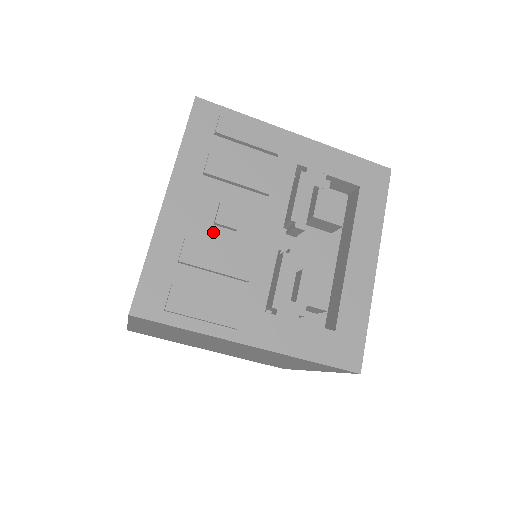
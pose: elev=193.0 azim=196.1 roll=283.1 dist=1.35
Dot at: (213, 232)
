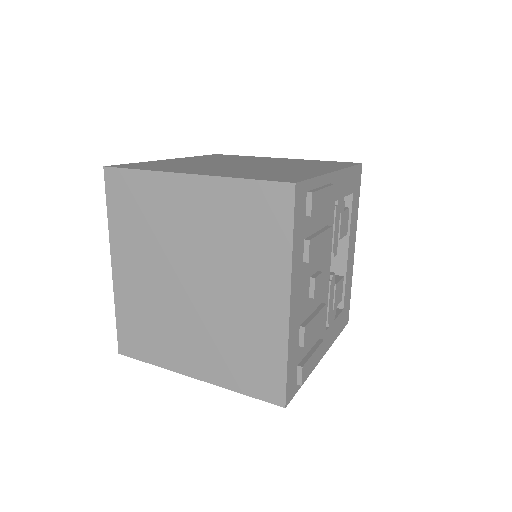
Dot at: (309, 304)
